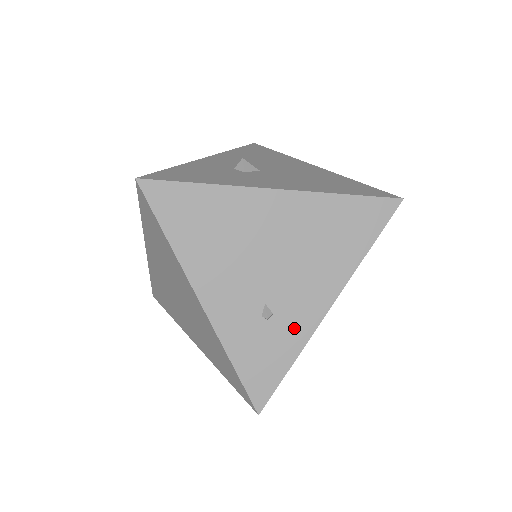
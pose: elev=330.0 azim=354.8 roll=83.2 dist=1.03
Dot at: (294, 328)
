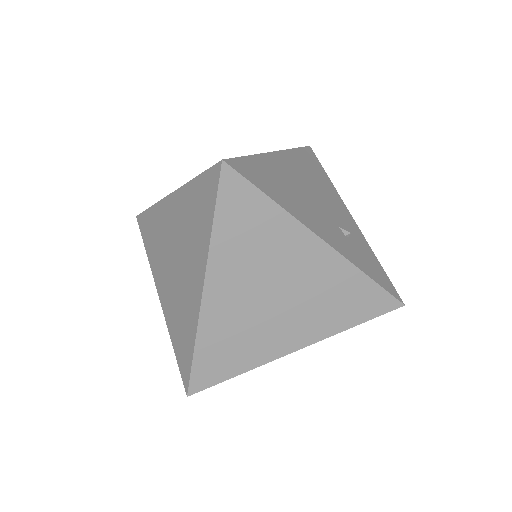
Dot at: (358, 237)
